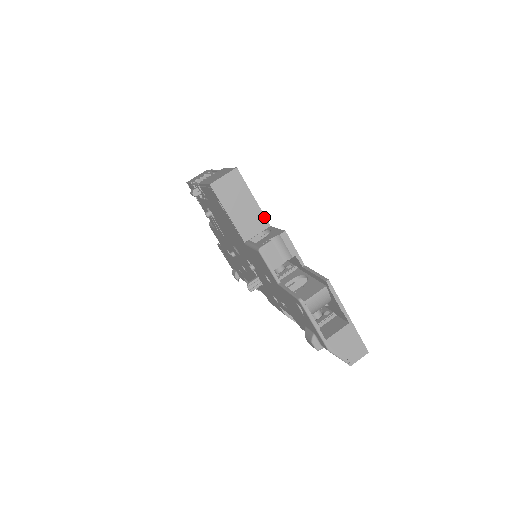
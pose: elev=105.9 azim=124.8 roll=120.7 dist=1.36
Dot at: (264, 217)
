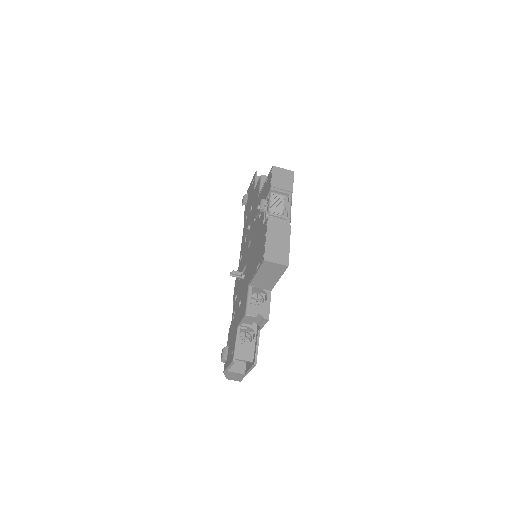
Dot at: (273, 286)
